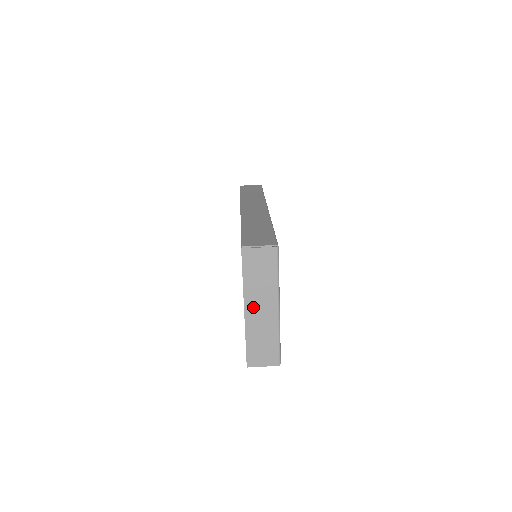
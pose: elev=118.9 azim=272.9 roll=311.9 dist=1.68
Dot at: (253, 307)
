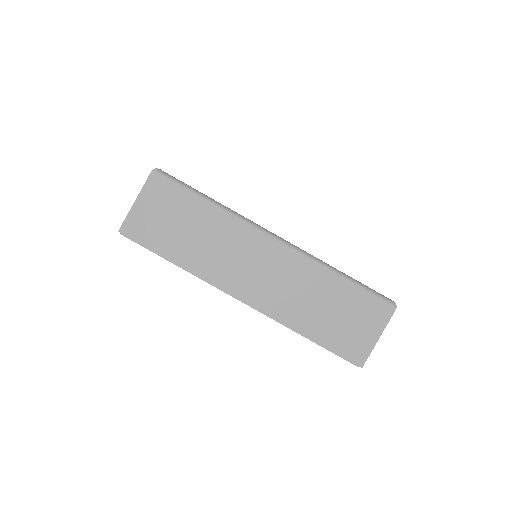
Dot at: (243, 282)
